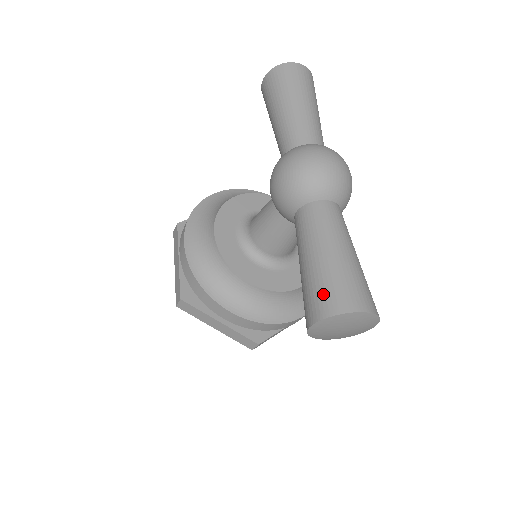
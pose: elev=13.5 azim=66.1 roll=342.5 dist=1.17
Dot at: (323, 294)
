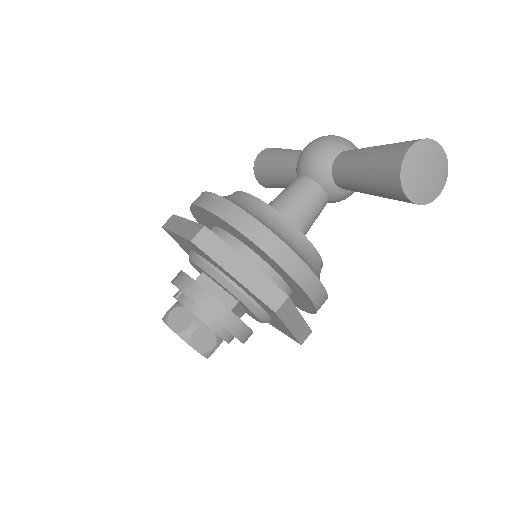
Dot at: (406, 141)
